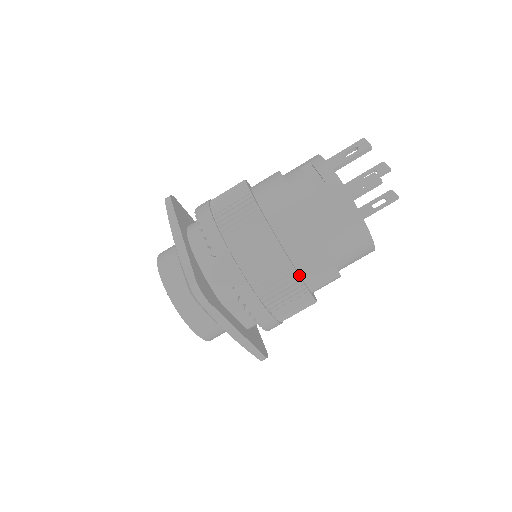
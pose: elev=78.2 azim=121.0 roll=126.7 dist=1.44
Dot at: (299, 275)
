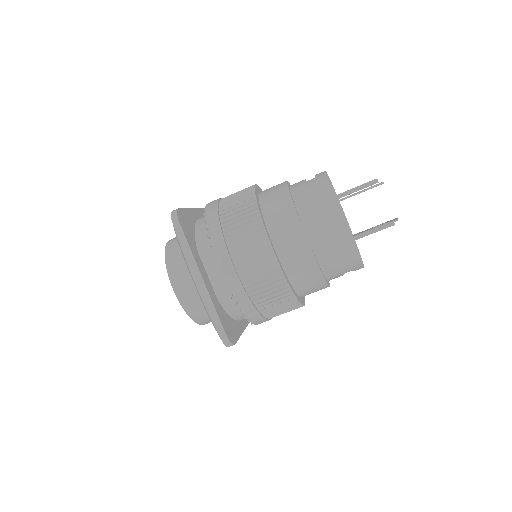
Dot at: (267, 233)
